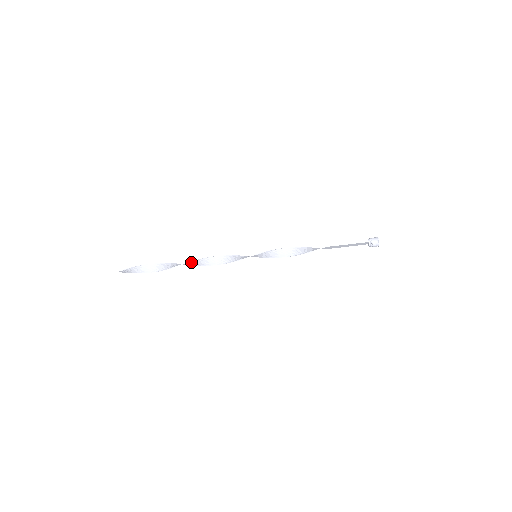
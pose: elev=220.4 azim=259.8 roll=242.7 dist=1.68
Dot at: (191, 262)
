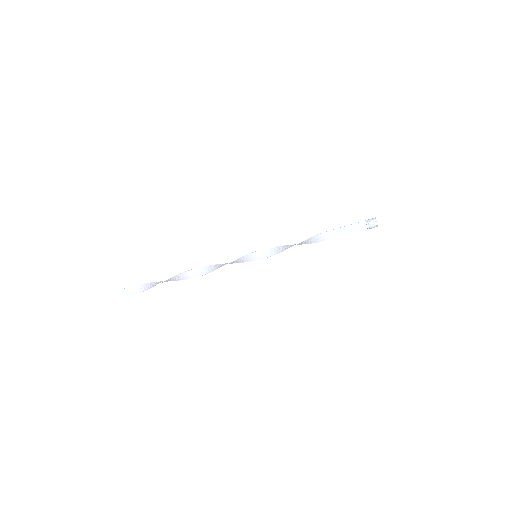
Dot at: (193, 270)
